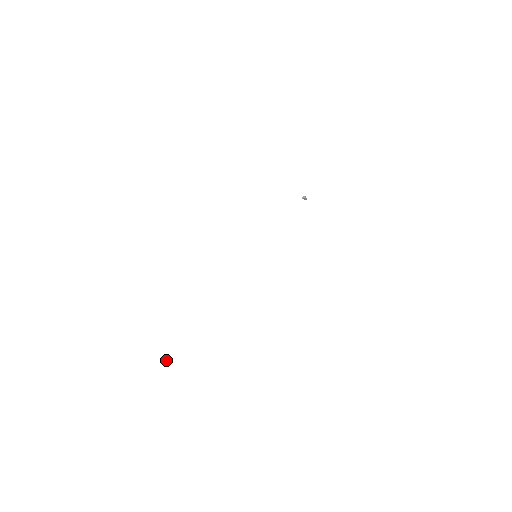
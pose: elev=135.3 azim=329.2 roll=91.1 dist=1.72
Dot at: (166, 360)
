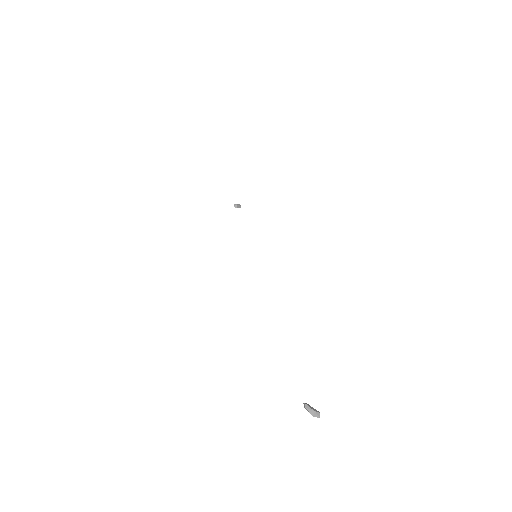
Dot at: (306, 405)
